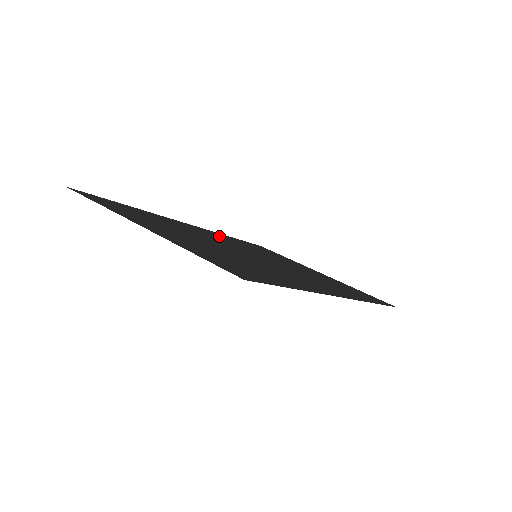
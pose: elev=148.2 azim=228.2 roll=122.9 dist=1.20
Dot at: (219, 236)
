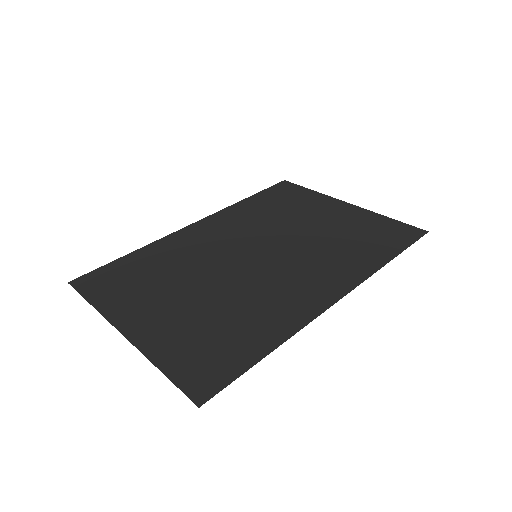
Dot at: (226, 224)
